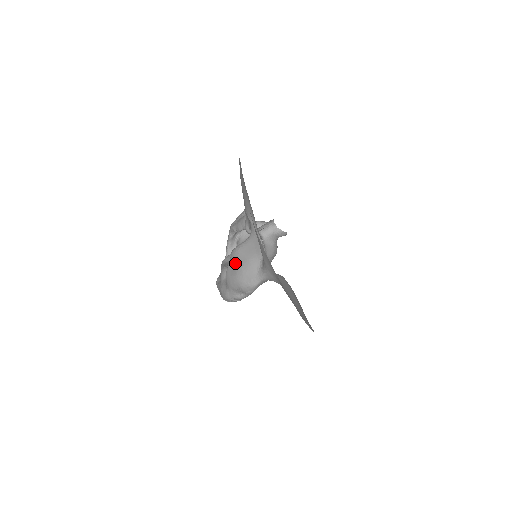
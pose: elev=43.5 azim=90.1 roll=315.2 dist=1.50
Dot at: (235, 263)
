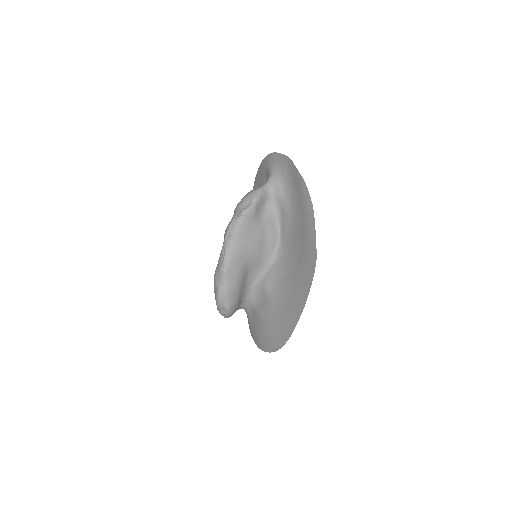
Dot at: occluded
